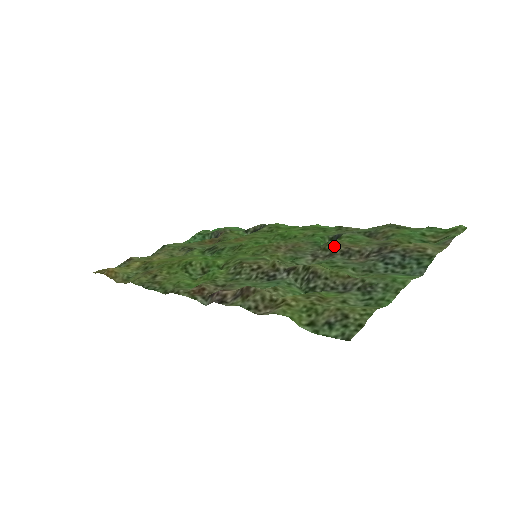
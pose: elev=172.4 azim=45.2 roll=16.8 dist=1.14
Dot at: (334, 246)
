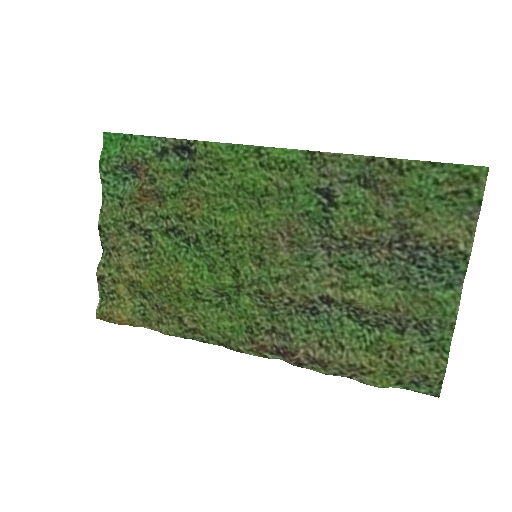
Dot at: (344, 235)
